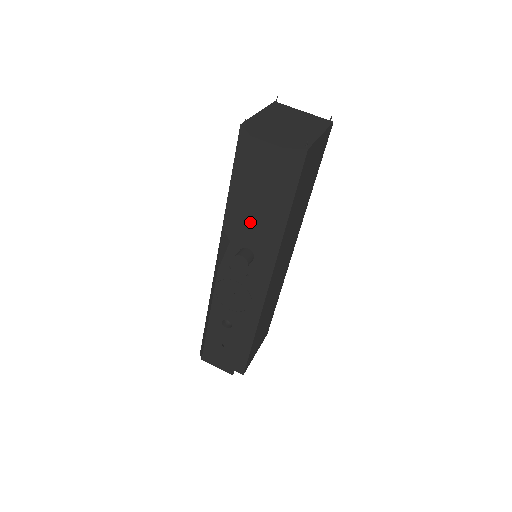
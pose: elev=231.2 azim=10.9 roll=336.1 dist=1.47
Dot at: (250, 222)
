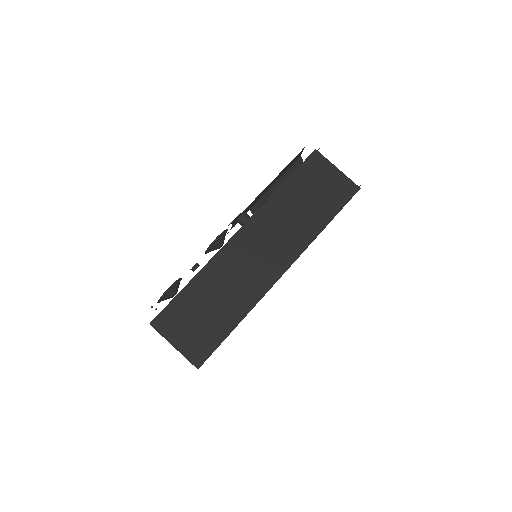
Dot at: occluded
